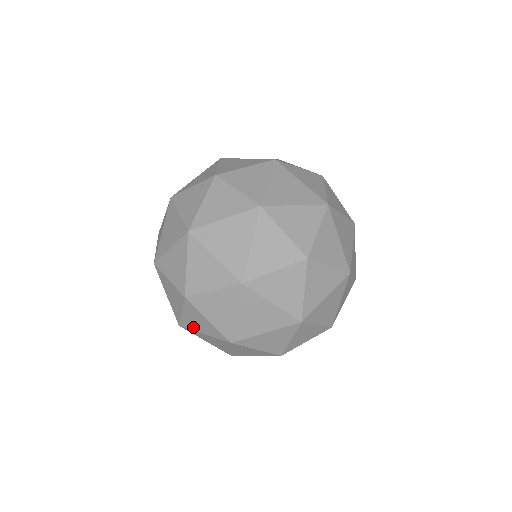
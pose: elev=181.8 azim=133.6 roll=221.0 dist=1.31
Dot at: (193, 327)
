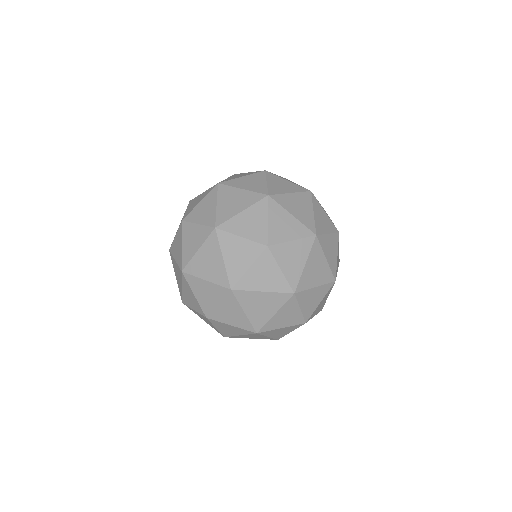
Dot at: occluded
